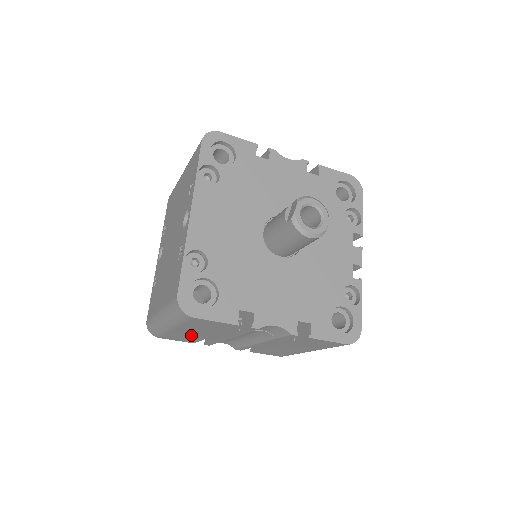
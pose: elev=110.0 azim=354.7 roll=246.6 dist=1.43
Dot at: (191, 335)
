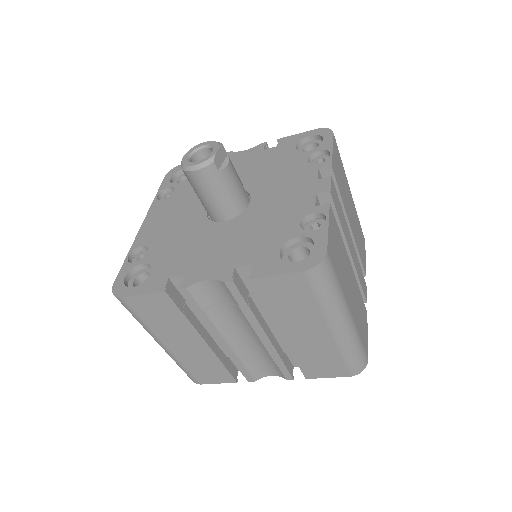
Dot at: (198, 355)
